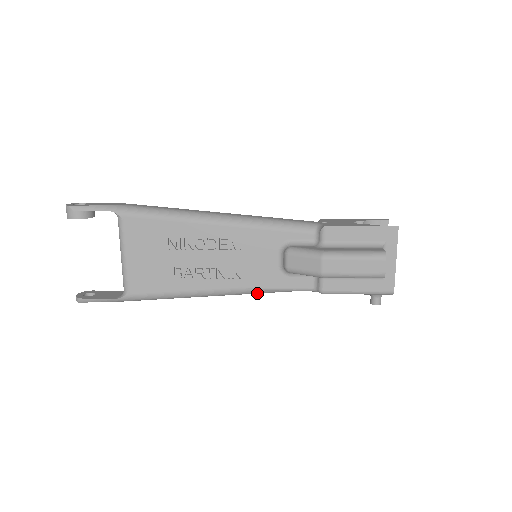
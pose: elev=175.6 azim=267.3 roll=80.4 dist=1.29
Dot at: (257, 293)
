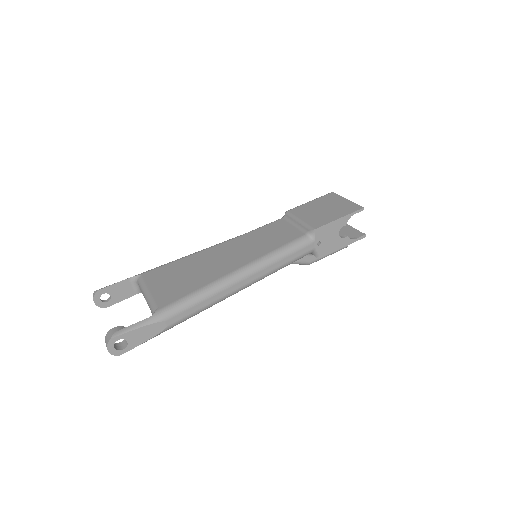
Dot at: occluded
